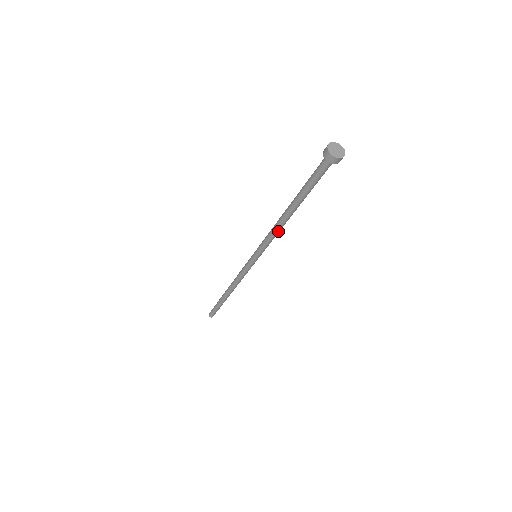
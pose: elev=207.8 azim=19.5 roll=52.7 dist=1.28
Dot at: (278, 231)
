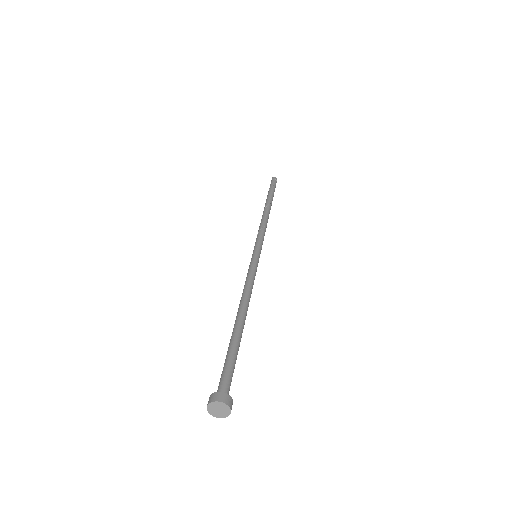
Dot at: occluded
